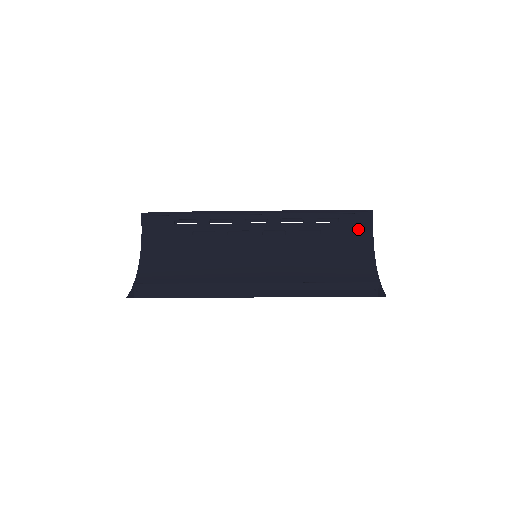
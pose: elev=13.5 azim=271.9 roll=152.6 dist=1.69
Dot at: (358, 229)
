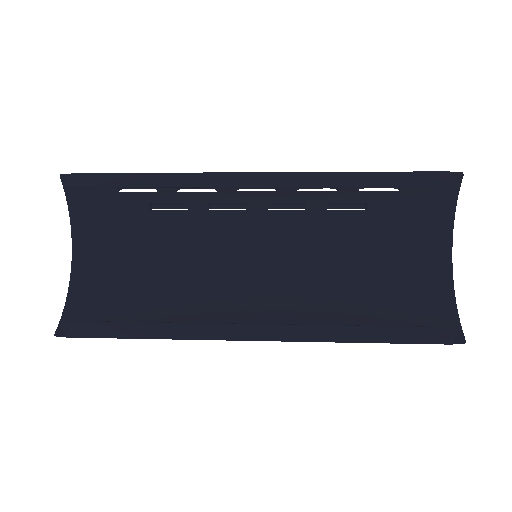
Dot at: (431, 202)
